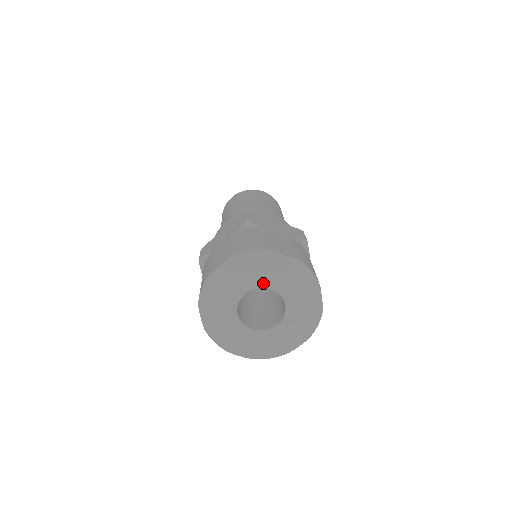
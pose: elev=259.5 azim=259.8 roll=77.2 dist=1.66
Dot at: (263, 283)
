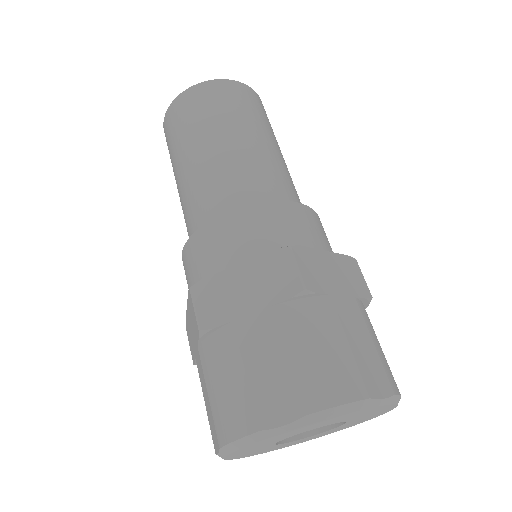
Dot at: (287, 437)
